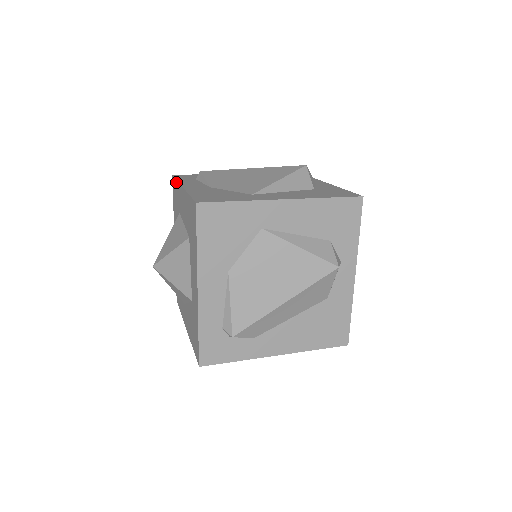
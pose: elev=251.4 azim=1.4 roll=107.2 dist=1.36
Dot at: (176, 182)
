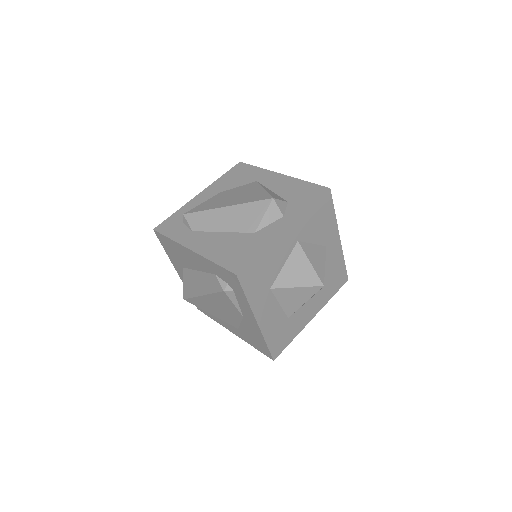
Dot at: occluded
